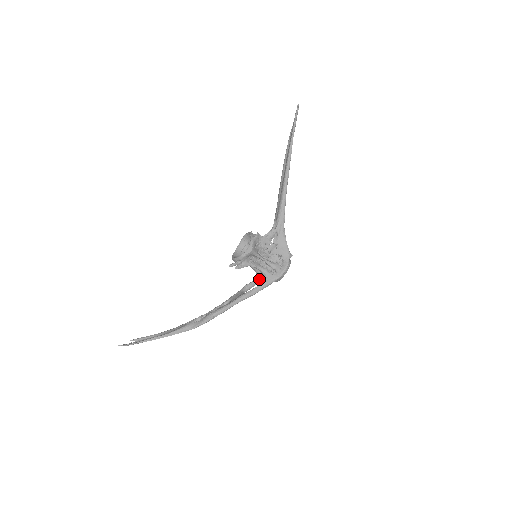
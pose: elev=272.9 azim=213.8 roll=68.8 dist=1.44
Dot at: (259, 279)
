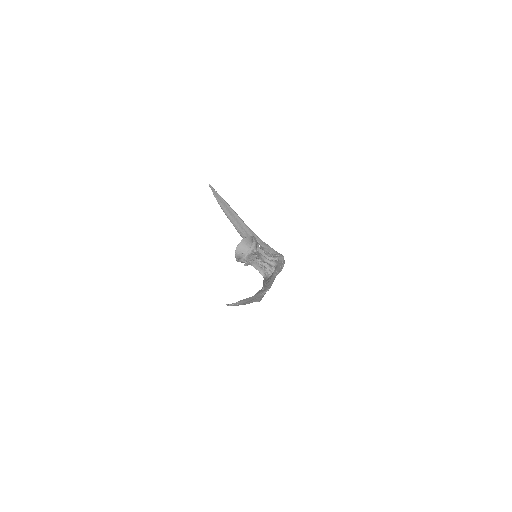
Dot at: (267, 277)
